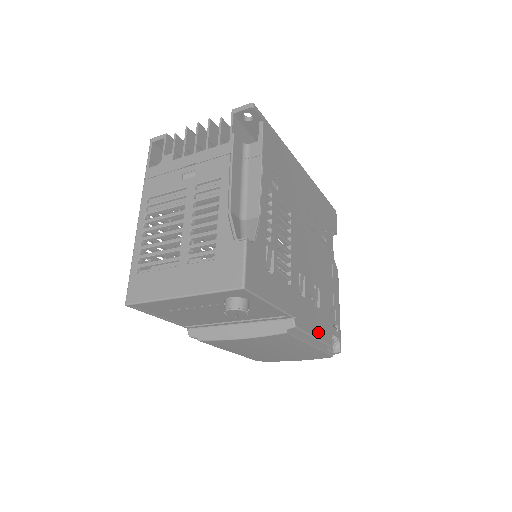
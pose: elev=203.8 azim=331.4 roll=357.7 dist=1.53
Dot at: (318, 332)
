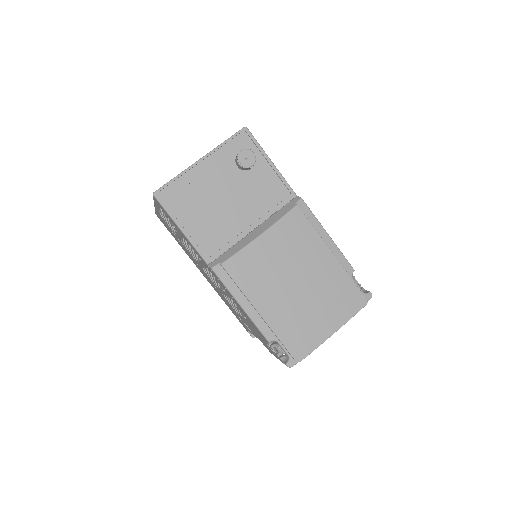
Dot at: occluded
